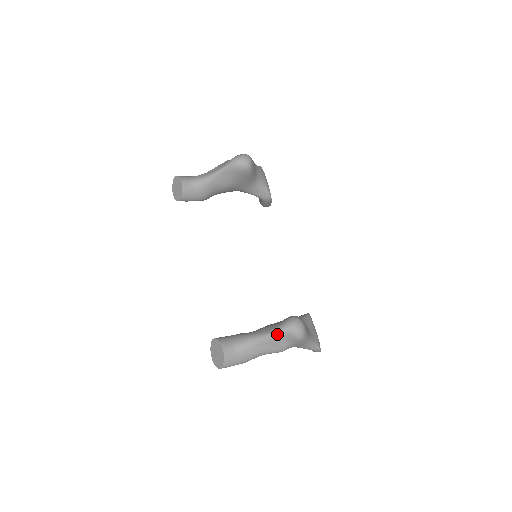
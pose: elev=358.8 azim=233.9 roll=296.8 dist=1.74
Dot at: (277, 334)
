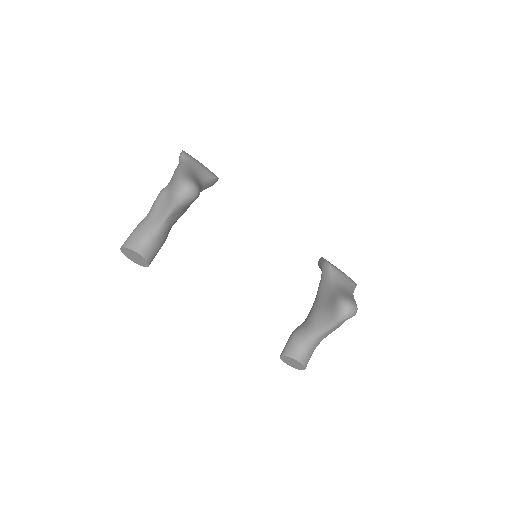
Dot at: (337, 325)
